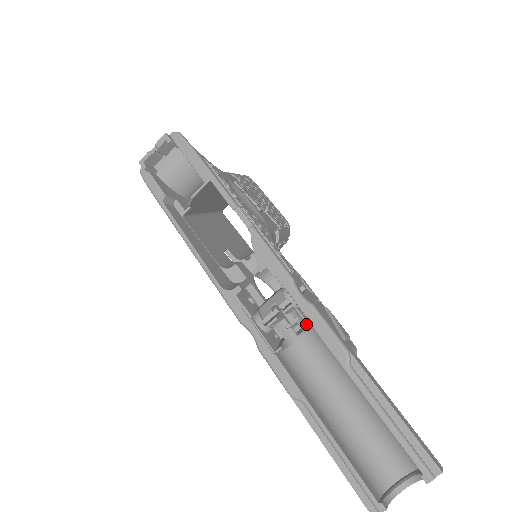
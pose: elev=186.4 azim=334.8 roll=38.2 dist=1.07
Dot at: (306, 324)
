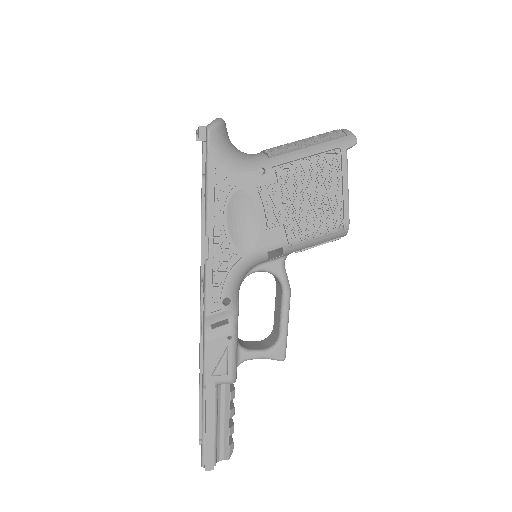
Dot at: occluded
